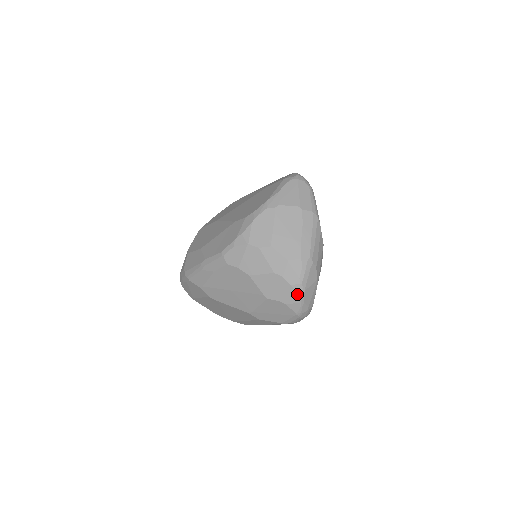
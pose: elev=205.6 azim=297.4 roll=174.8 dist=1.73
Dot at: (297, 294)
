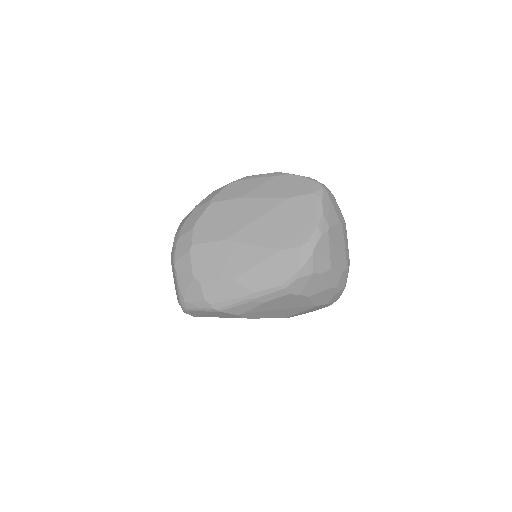
Dot at: (340, 294)
